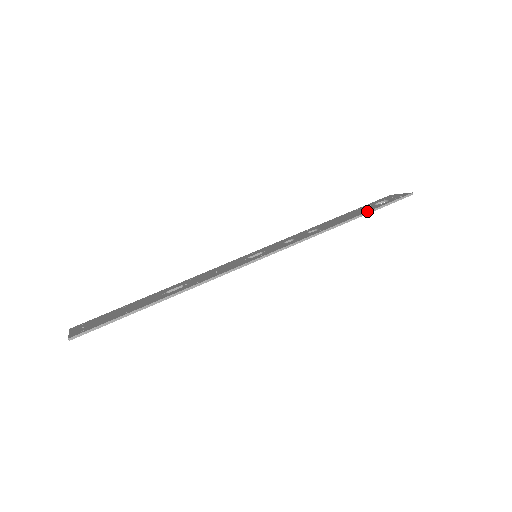
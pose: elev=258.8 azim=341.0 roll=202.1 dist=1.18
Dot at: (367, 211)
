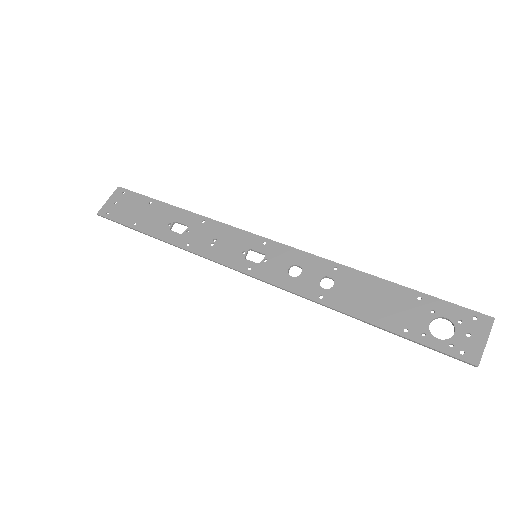
Dot at: (390, 329)
